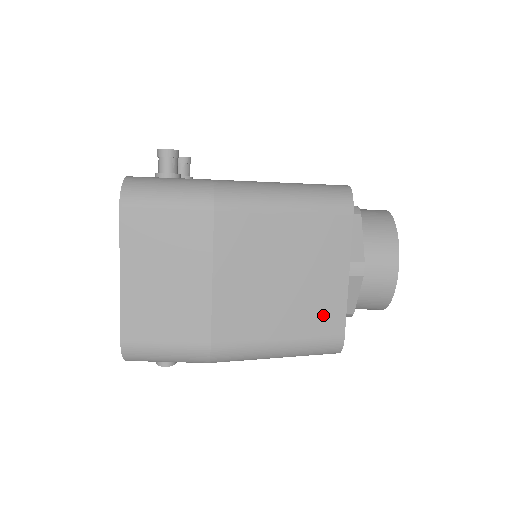
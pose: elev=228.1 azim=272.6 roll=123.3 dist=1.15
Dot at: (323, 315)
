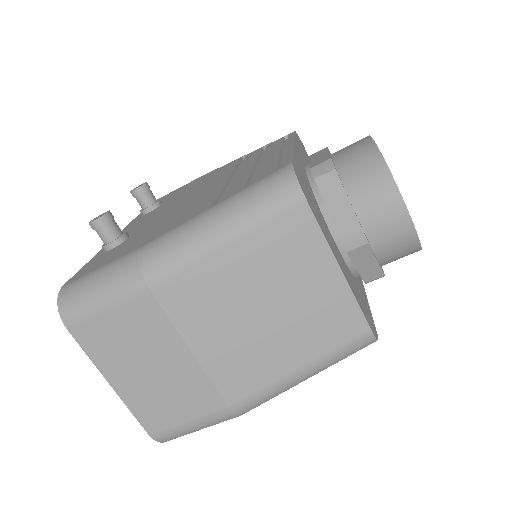
Dot at: (333, 322)
